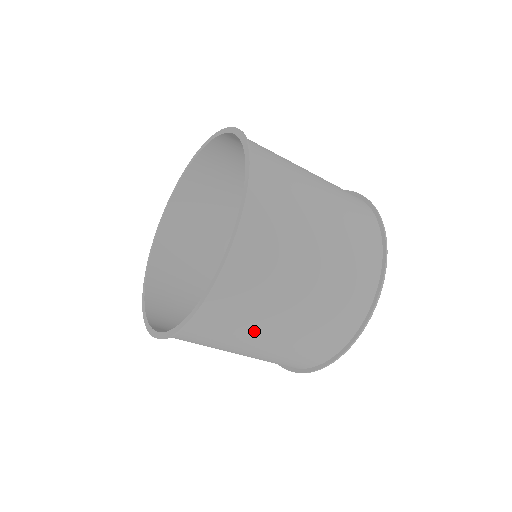
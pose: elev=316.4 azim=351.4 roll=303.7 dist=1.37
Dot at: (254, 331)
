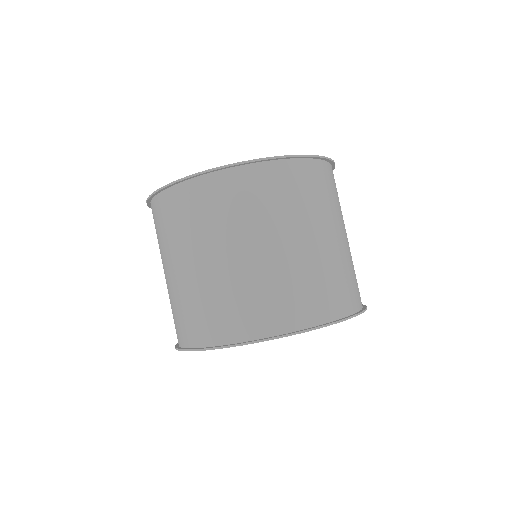
Dot at: (327, 218)
